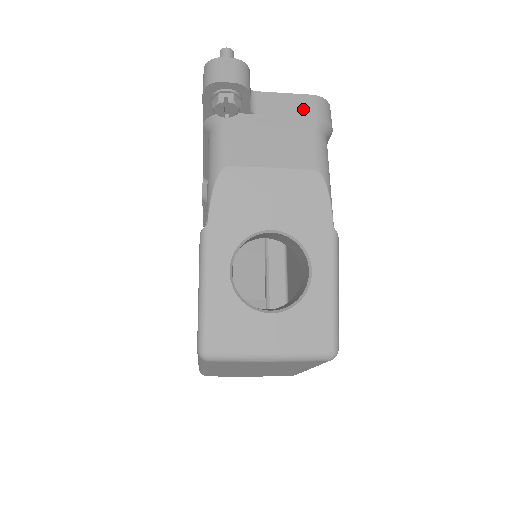
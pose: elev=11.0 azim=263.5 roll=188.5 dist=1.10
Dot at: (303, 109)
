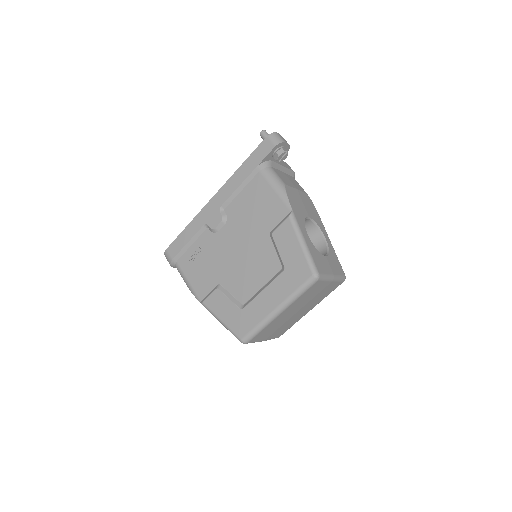
Dot at: (289, 167)
